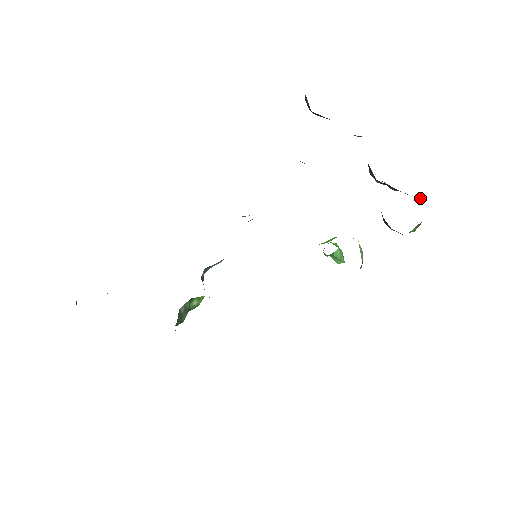
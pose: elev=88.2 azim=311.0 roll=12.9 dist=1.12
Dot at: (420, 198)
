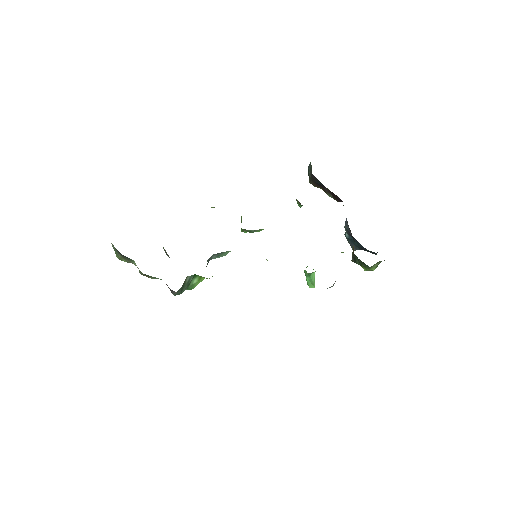
Dot at: occluded
